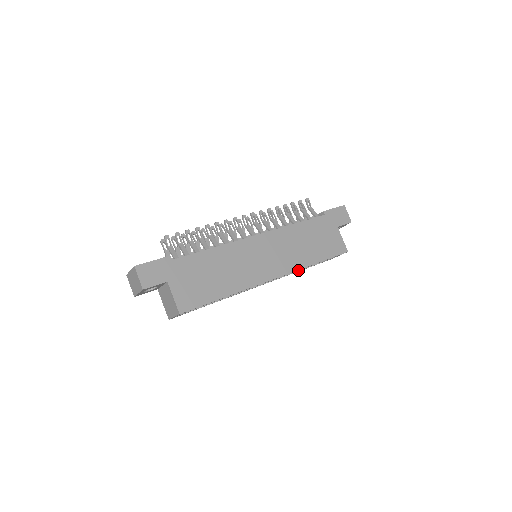
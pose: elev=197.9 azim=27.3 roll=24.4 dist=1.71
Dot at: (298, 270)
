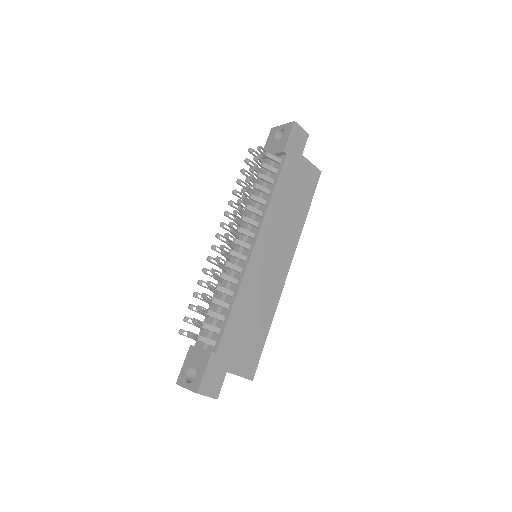
Dot at: occluded
